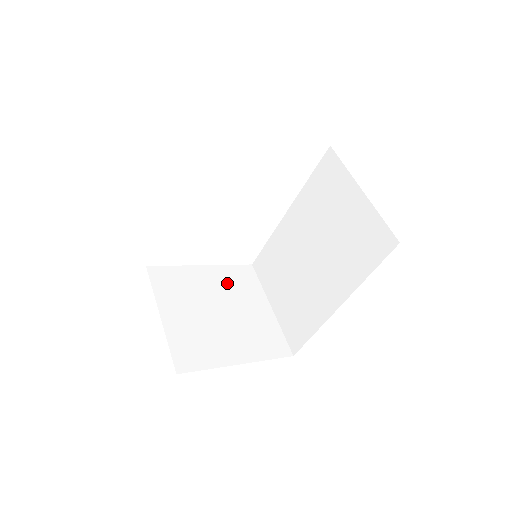
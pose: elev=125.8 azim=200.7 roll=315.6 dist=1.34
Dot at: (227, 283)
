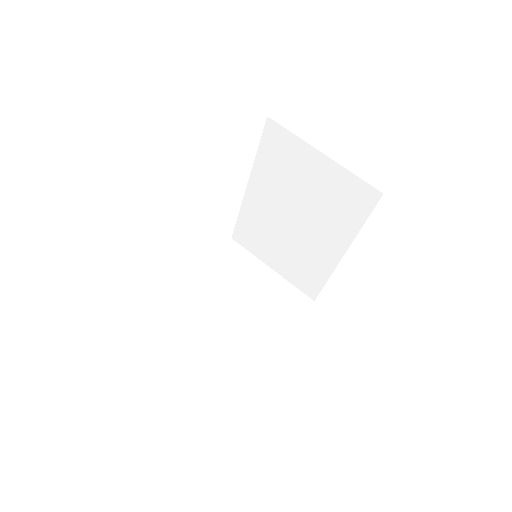
Dot at: (225, 272)
